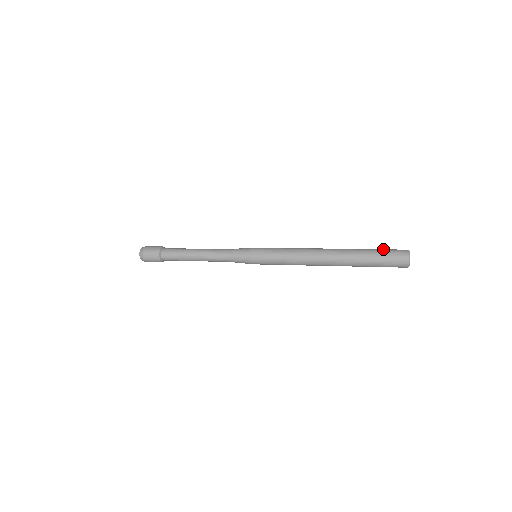
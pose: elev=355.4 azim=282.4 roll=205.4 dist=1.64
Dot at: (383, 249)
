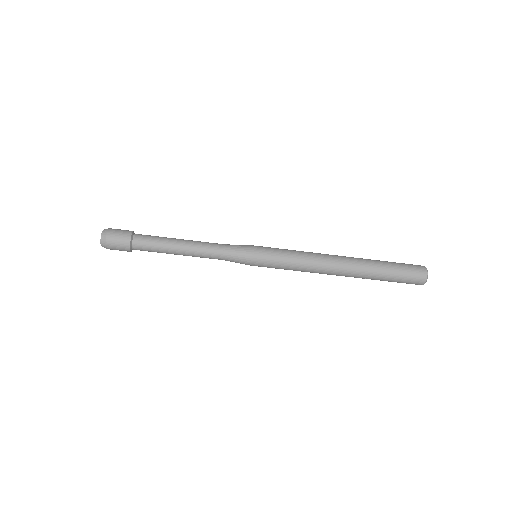
Dot at: occluded
